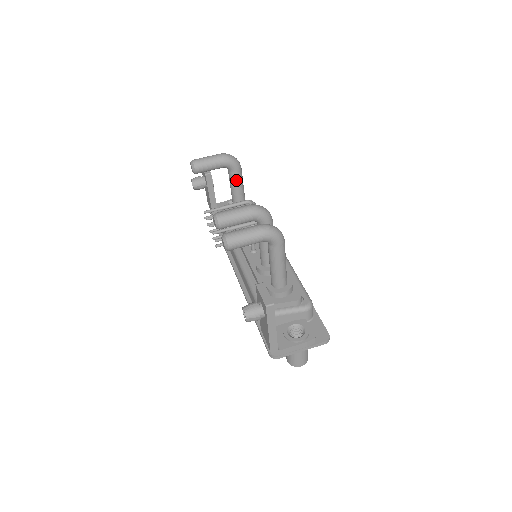
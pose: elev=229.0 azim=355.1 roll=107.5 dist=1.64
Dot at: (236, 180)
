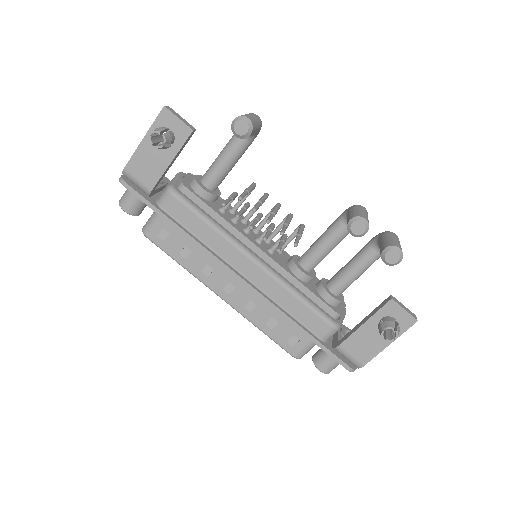
Dot at: (244, 152)
